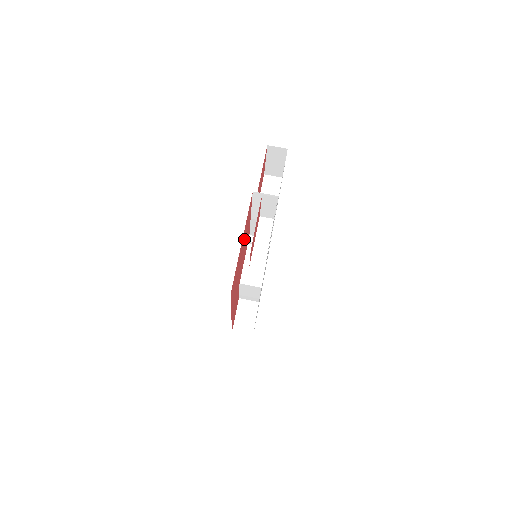
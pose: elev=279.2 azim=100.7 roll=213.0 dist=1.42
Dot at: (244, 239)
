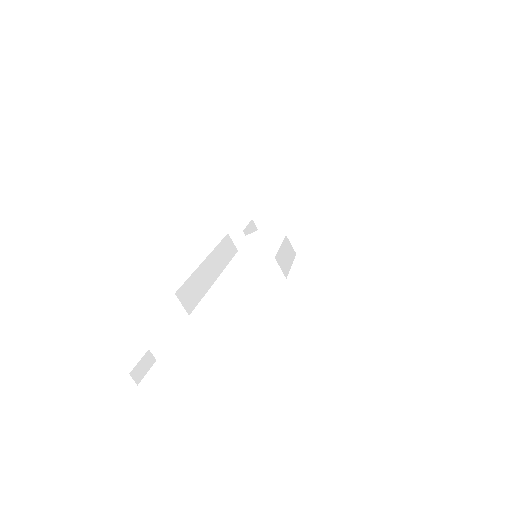
Dot at: occluded
